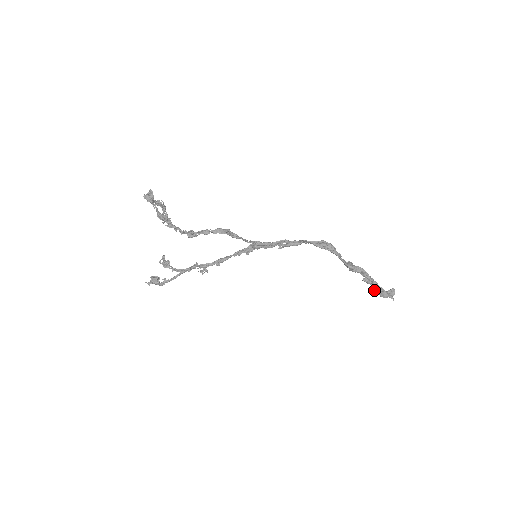
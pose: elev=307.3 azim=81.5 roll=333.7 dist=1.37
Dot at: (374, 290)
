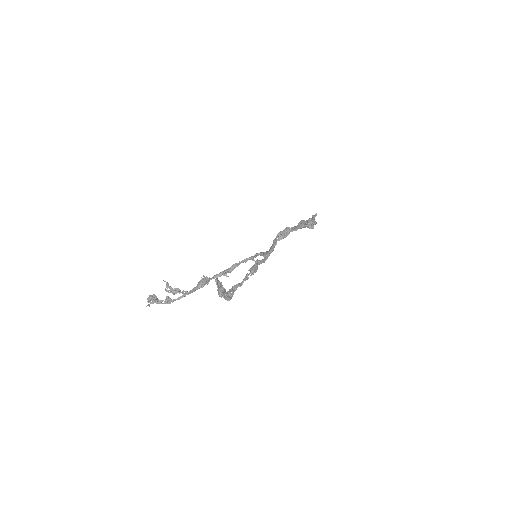
Dot at: occluded
